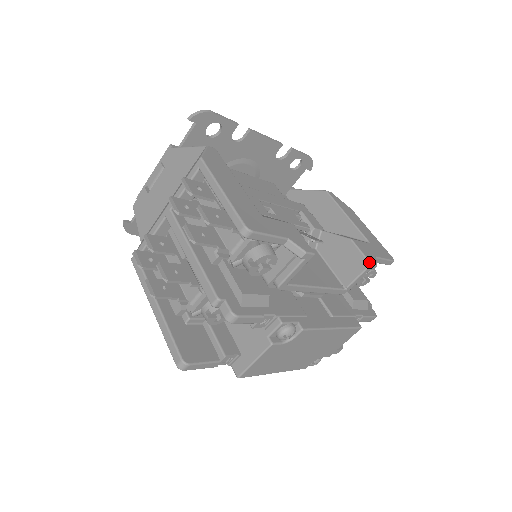
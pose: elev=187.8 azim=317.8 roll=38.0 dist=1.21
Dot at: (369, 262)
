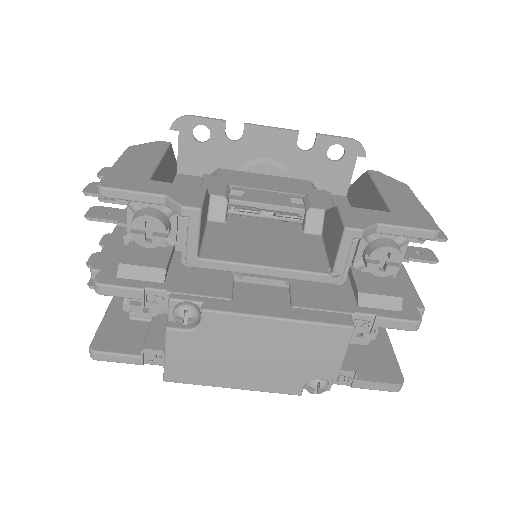
Dot at: (343, 226)
